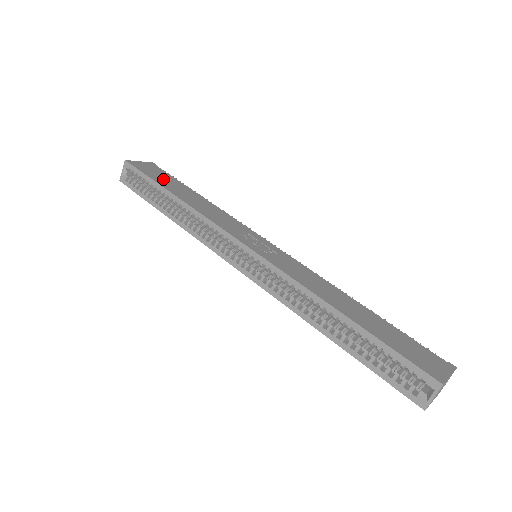
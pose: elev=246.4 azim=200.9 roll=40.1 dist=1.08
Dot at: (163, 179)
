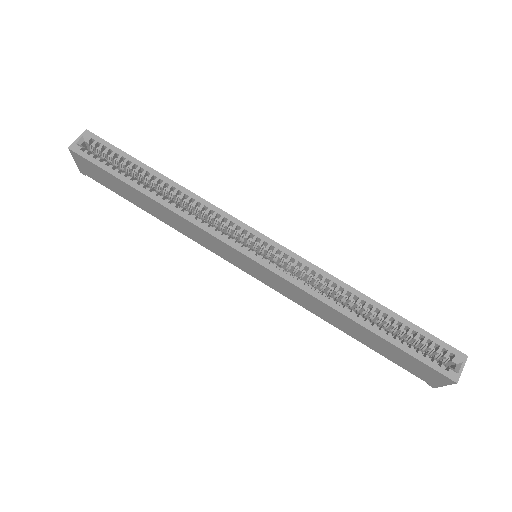
Dot at: occluded
